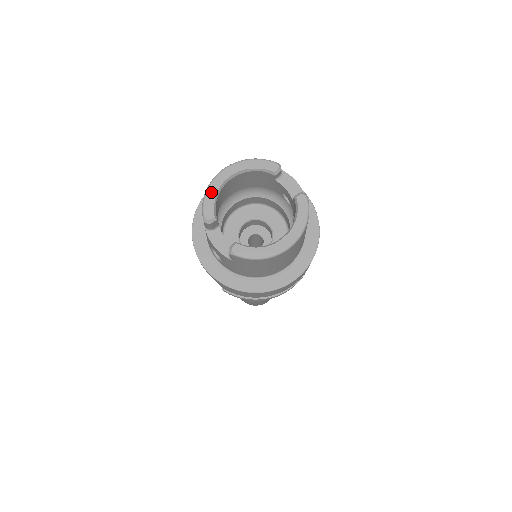
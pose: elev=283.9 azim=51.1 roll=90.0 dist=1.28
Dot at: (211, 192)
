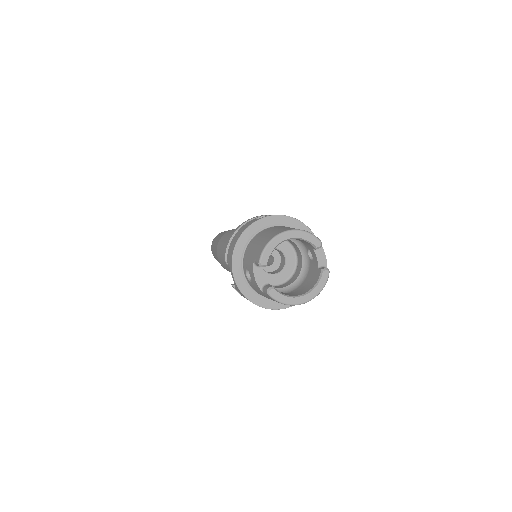
Dot at: (271, 245)
